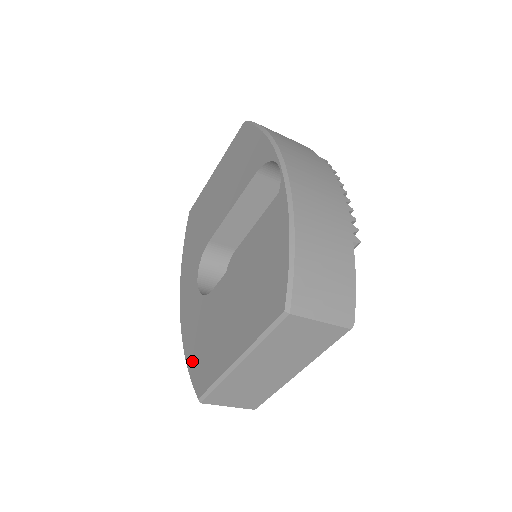
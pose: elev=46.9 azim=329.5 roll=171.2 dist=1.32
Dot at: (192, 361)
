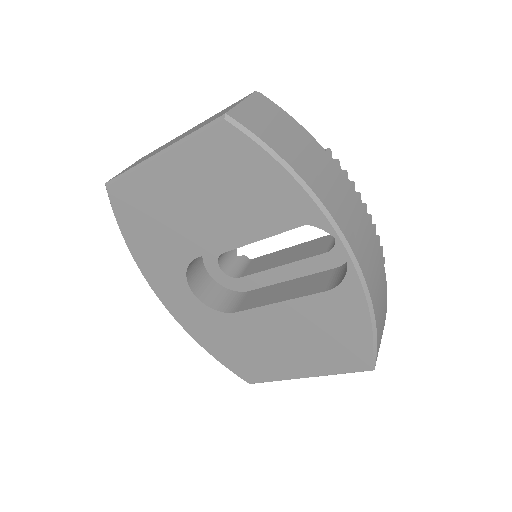
Dot at: (223, 357)
